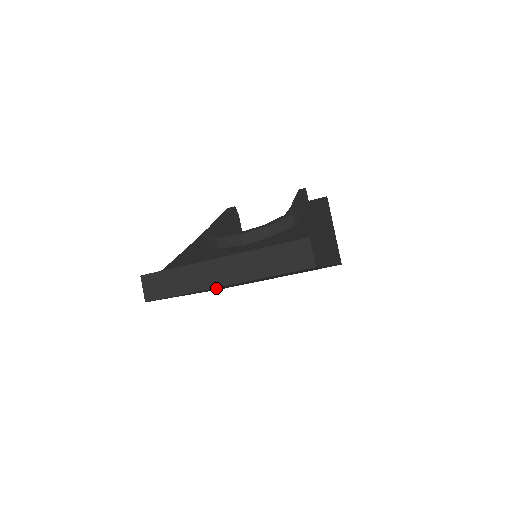
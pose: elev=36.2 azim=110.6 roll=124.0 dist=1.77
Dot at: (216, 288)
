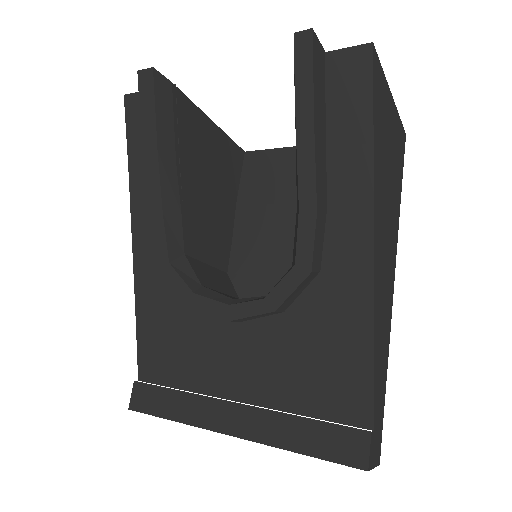
Dot at: occluded
